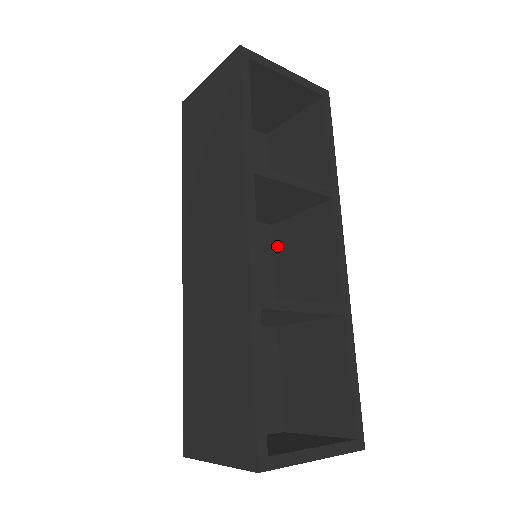
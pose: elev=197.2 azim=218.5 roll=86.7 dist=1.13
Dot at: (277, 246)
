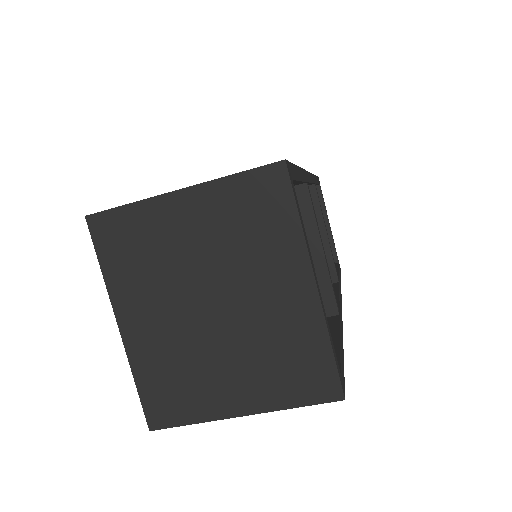
Dot at: occluded
